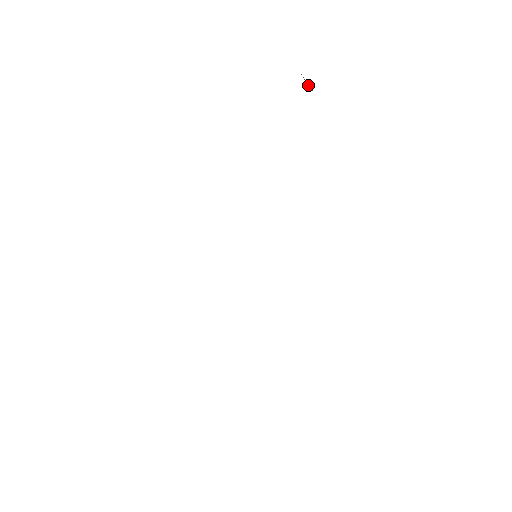
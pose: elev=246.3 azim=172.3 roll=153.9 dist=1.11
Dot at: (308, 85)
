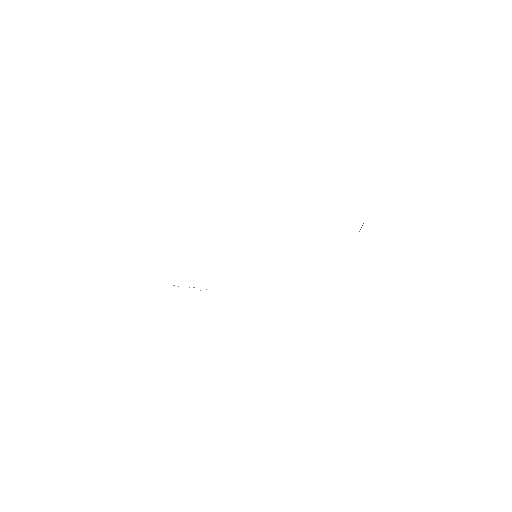
Dot at: (361, 227)
